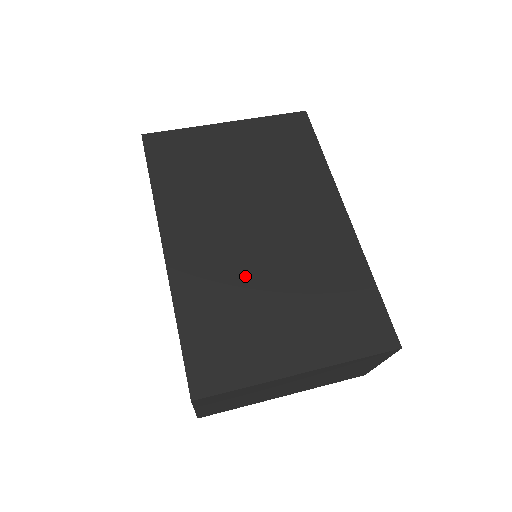
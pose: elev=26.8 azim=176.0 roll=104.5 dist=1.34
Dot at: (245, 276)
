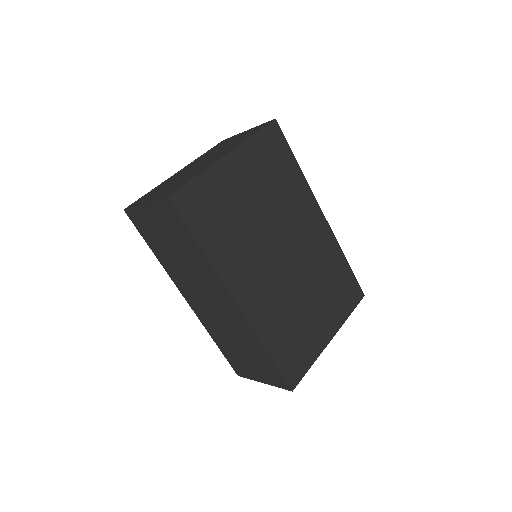
Dot at: (289, 296)
